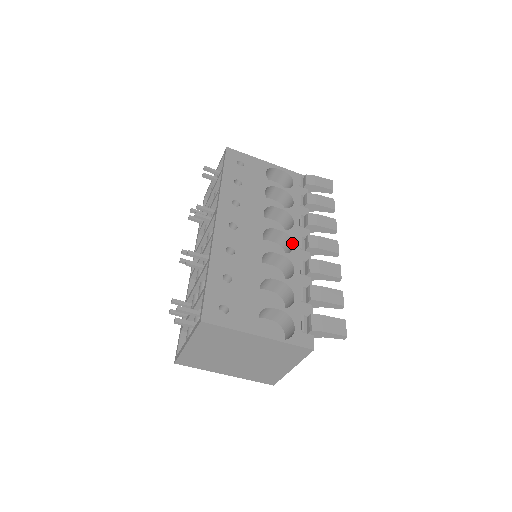
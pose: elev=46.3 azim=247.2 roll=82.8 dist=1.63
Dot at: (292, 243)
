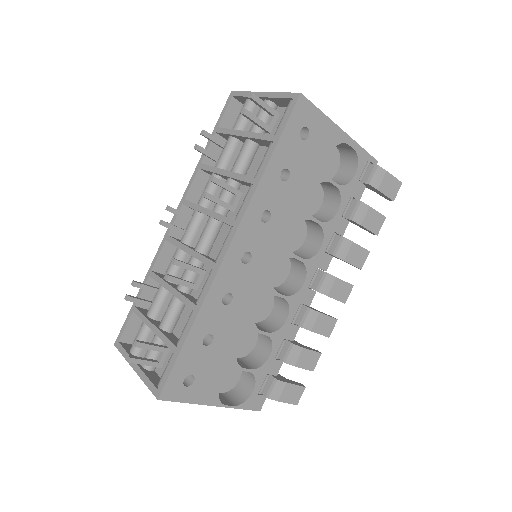
Dot at: (304, 277)
